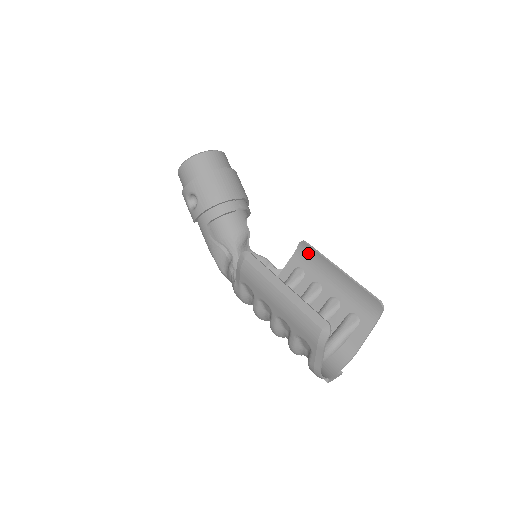
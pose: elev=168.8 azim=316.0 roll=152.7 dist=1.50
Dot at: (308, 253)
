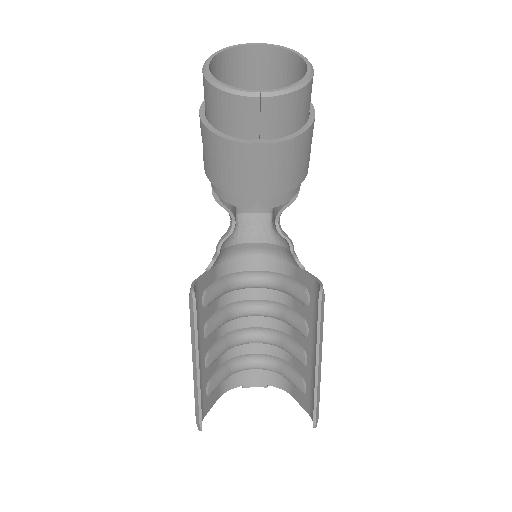
Dot at: occluded
